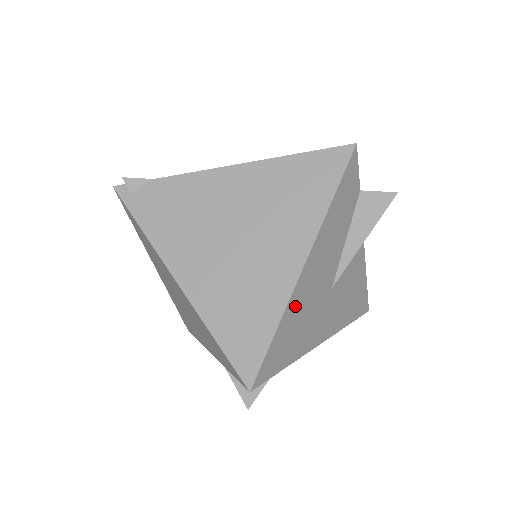
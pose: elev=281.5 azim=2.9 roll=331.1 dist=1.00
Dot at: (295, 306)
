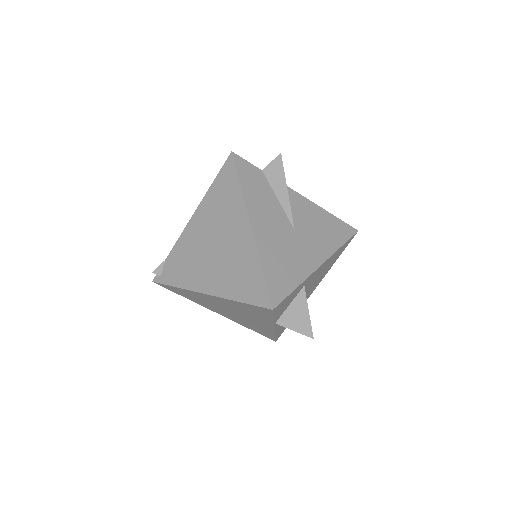
Dot at: (266, 250)
